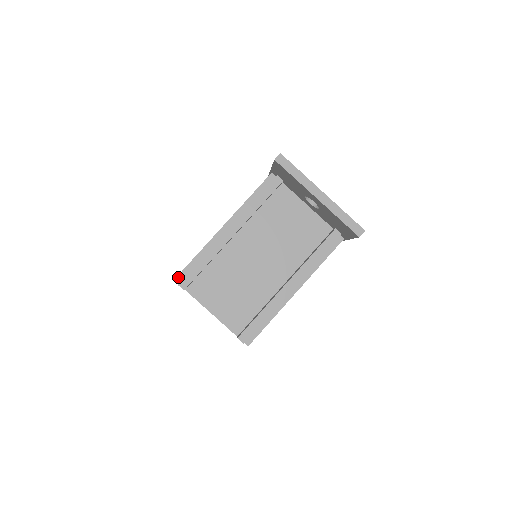
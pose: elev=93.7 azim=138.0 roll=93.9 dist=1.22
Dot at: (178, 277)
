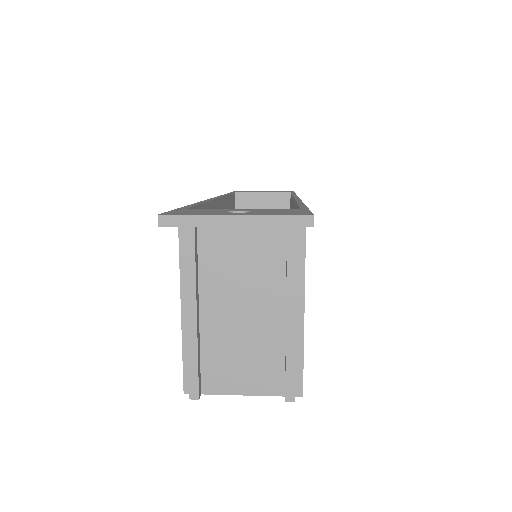
Dot at: (185, 389)
